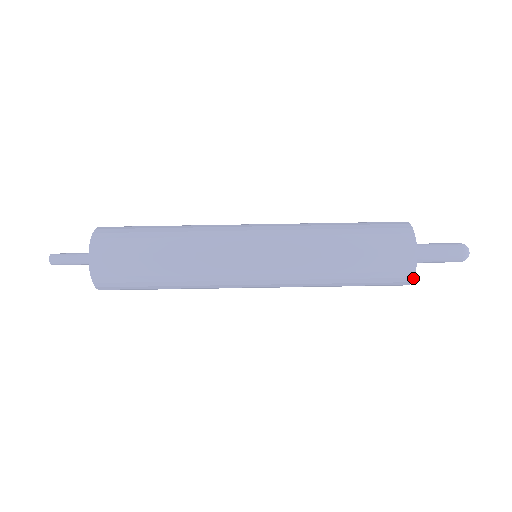
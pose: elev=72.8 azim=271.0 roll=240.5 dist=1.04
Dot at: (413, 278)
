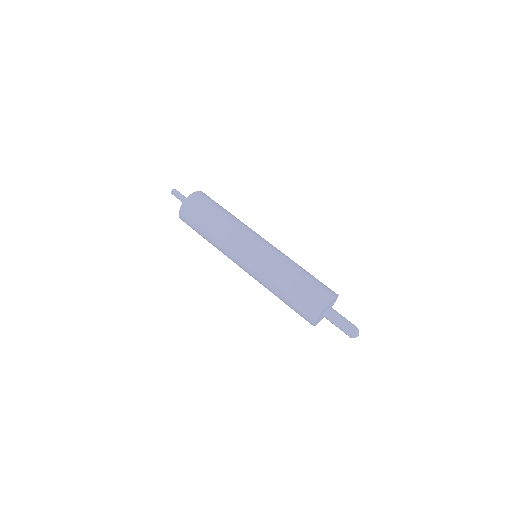
Dot at: (316, 320)
